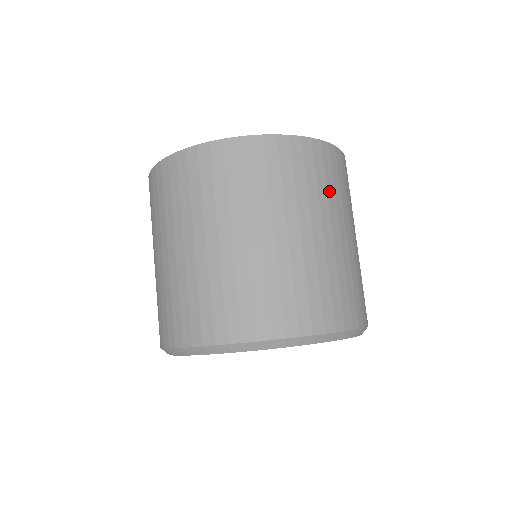
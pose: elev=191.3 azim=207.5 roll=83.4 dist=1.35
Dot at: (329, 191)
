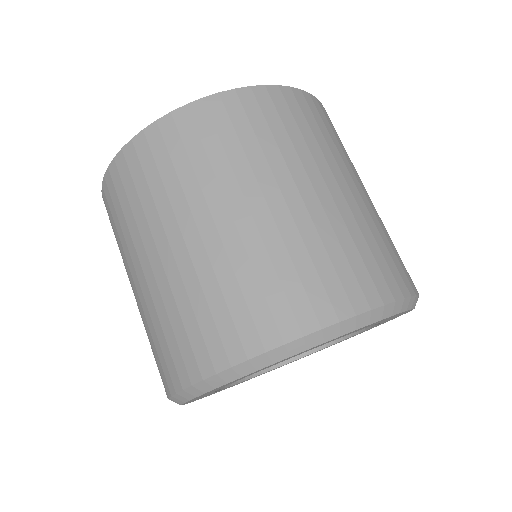
Dot at: (307, 140)
